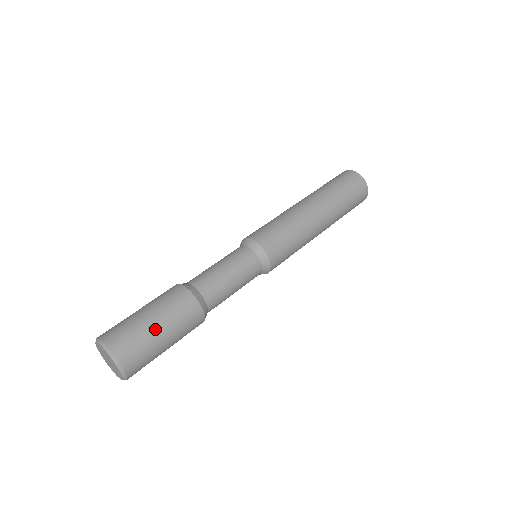
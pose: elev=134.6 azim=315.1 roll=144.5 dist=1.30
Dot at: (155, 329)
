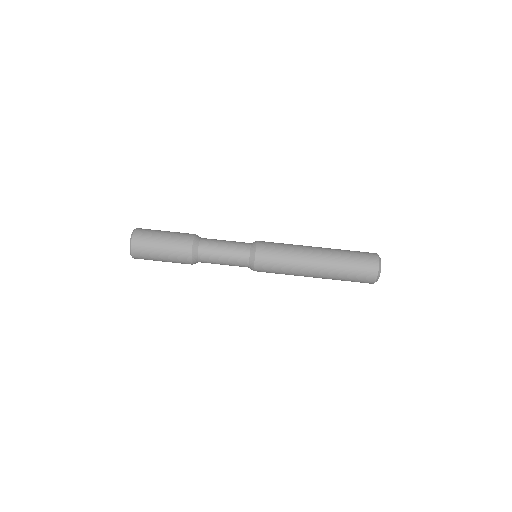
Dot at: (159, 258)
